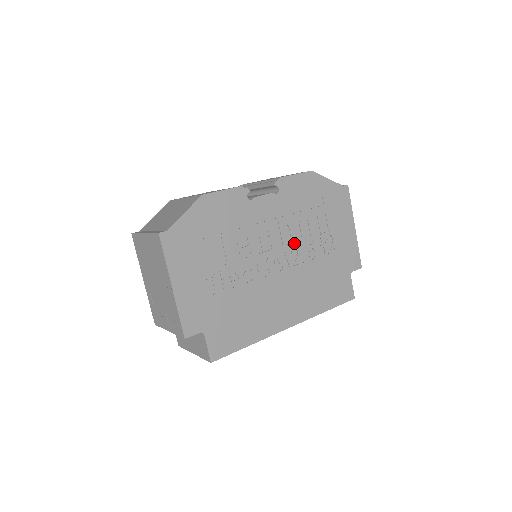
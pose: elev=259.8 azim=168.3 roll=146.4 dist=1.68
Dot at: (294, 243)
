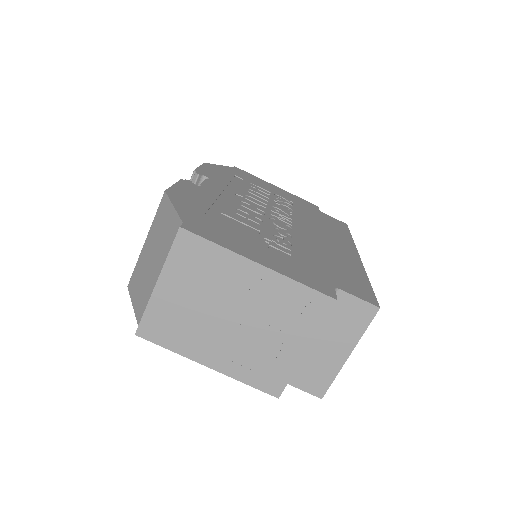
Dot at: (268, 205)
